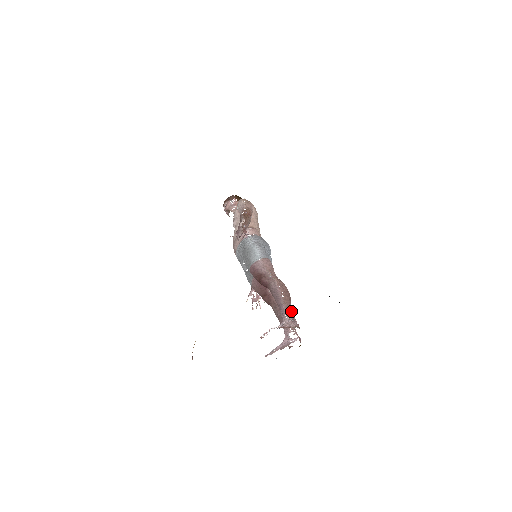
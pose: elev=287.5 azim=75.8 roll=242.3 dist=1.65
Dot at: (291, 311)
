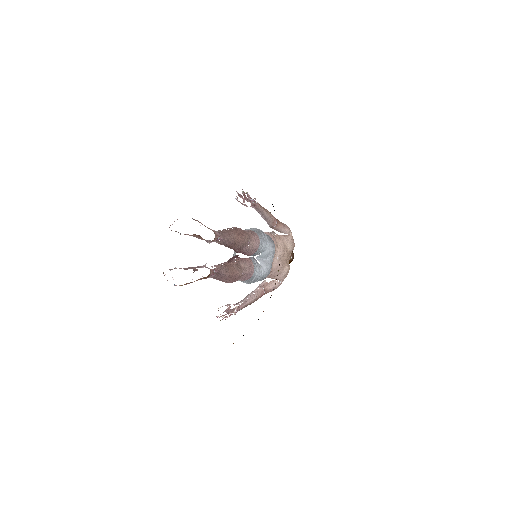
Dot at: (226, 233)
